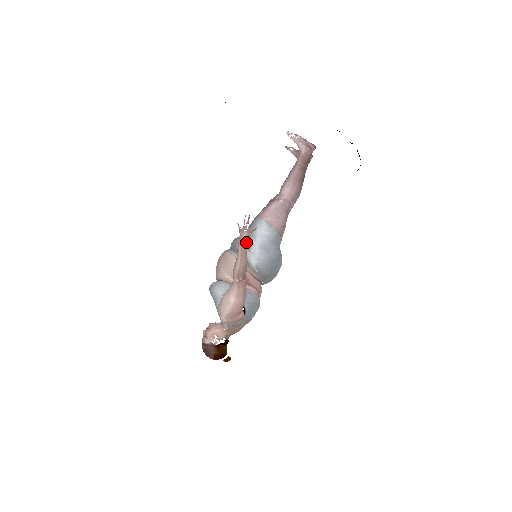
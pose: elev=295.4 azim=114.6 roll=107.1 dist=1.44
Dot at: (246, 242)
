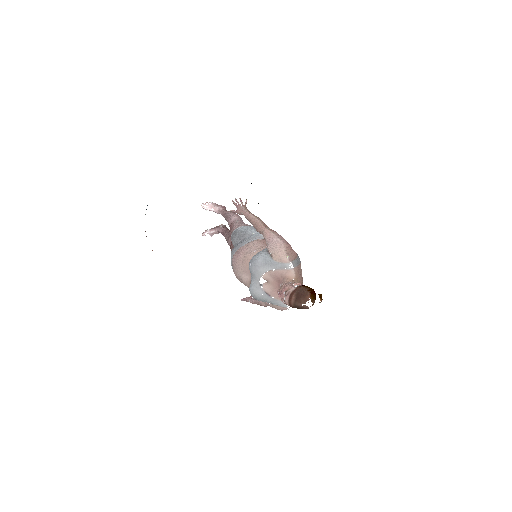
Dot at: (248, 211)
